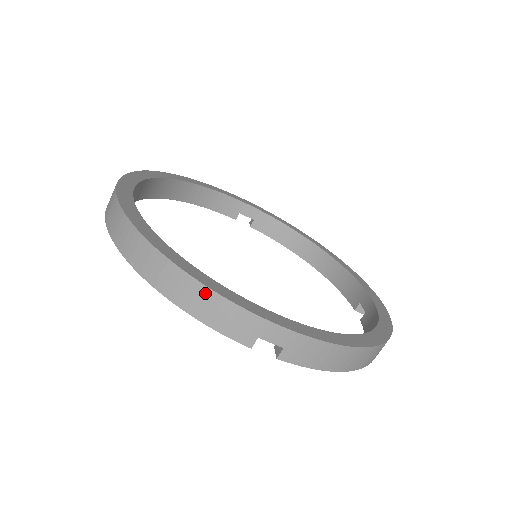
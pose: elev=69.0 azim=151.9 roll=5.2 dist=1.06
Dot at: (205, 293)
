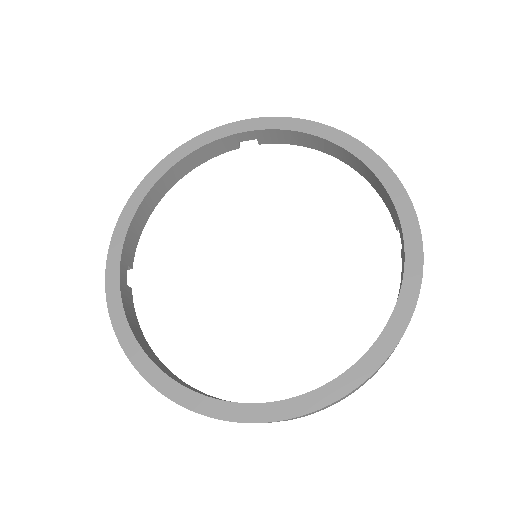
Dot at: occluded
